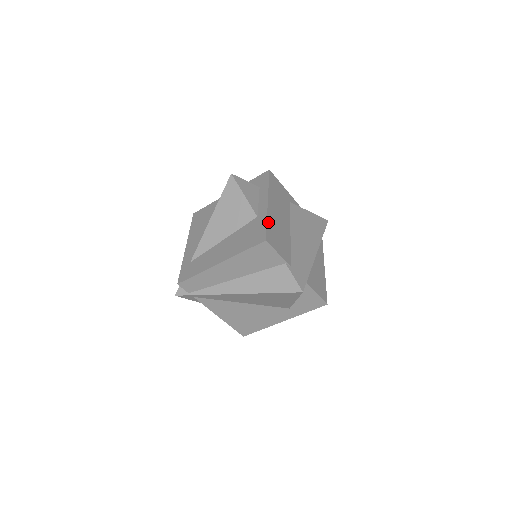
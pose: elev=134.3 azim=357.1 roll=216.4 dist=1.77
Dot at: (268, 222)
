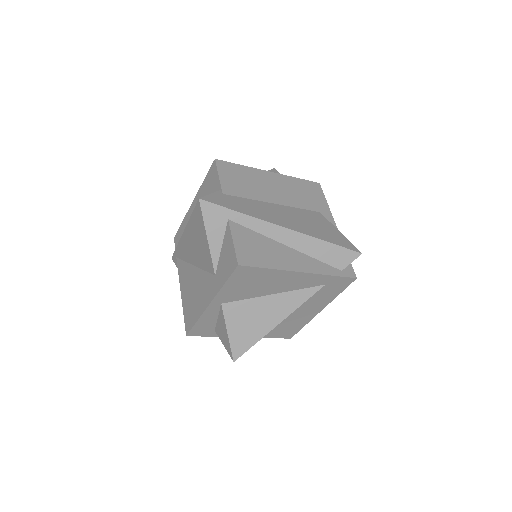
Dot at: (244, 167)
